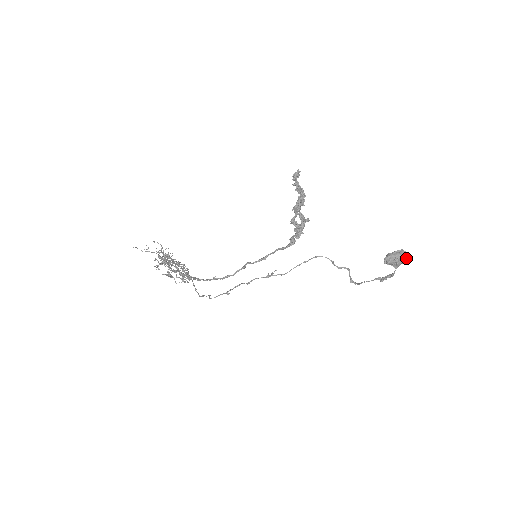
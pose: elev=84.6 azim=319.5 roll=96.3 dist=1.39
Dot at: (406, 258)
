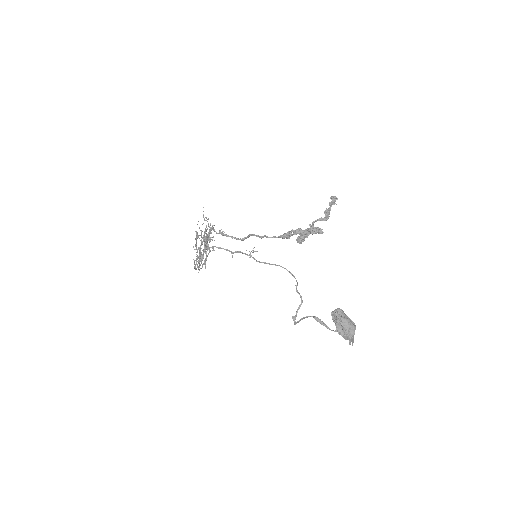
Dot at: (352, 334)
